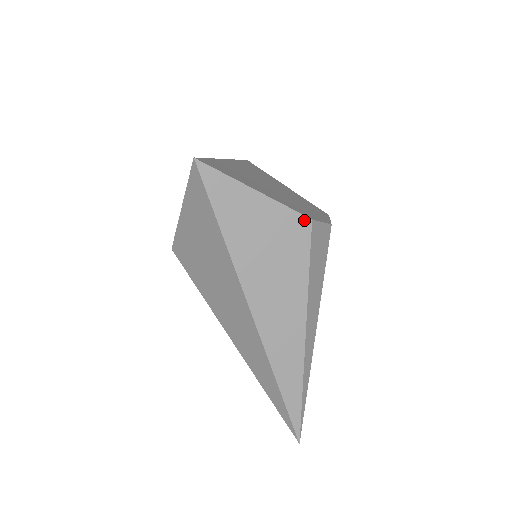
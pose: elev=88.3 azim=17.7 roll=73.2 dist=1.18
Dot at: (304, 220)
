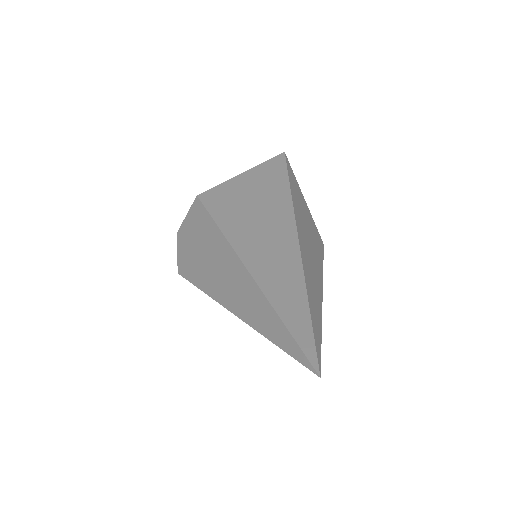
Dot at: (321, 239)
